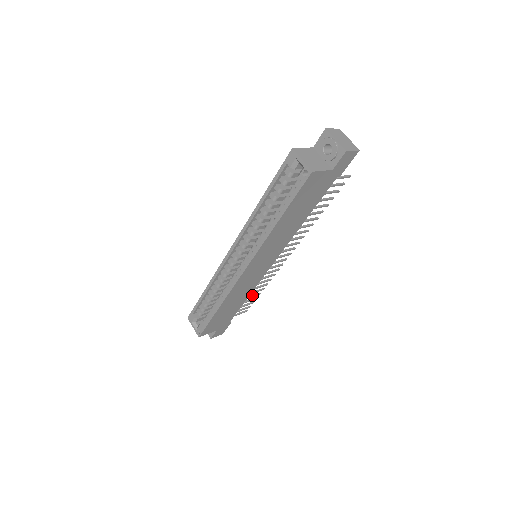
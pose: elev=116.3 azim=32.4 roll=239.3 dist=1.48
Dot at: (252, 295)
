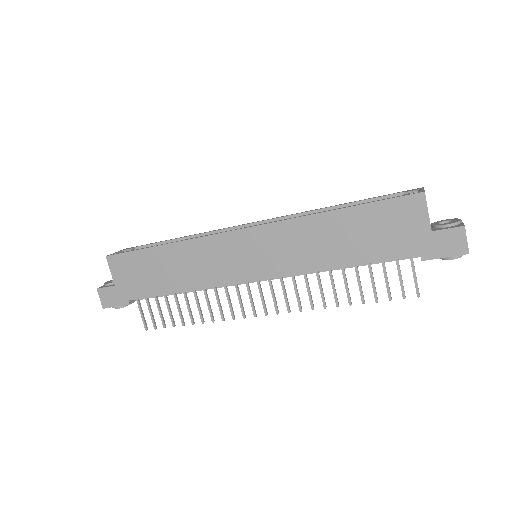
Dot at: occluded
